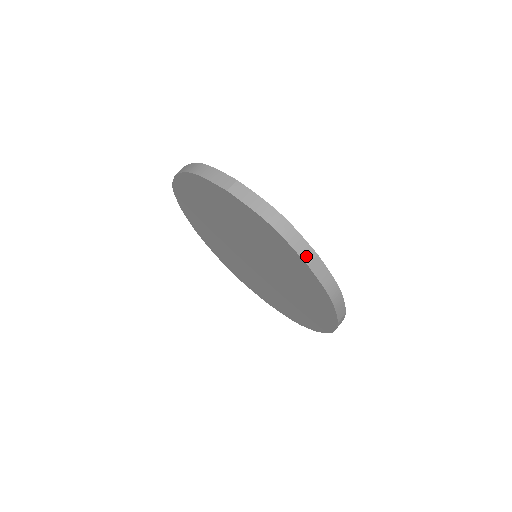
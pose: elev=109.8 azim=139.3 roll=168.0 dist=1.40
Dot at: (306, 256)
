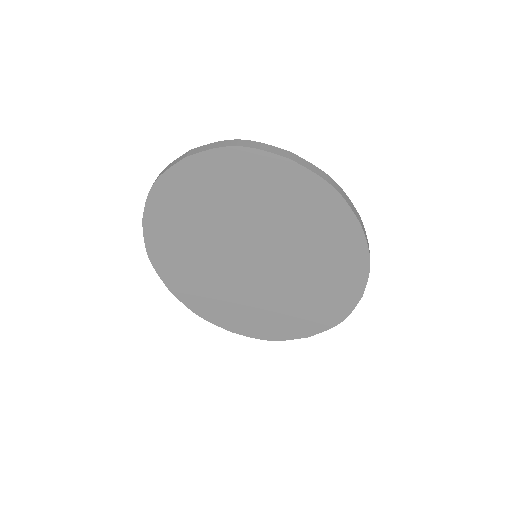
Dot at: (282, 154)
